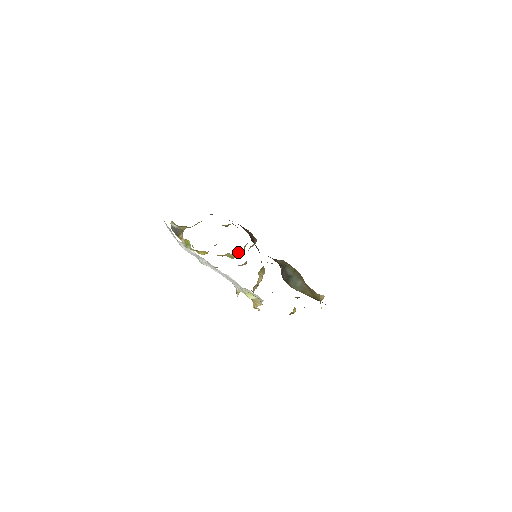
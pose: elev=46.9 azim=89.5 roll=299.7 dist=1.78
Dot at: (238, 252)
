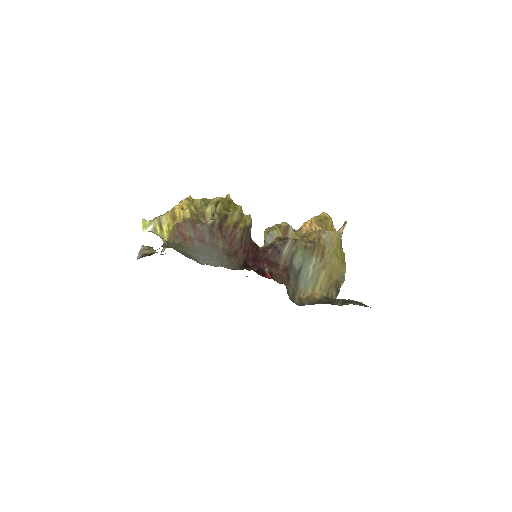
Dot at: occluded
